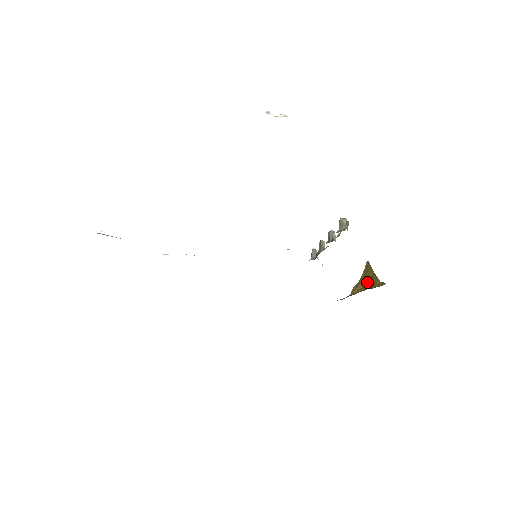
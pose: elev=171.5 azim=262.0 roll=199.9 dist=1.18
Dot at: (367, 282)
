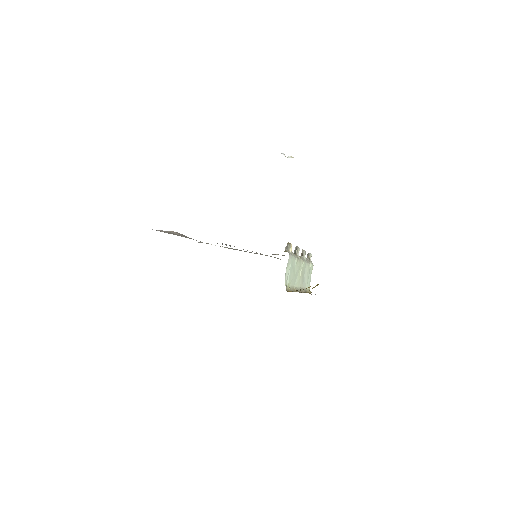
Dot at: occluded
